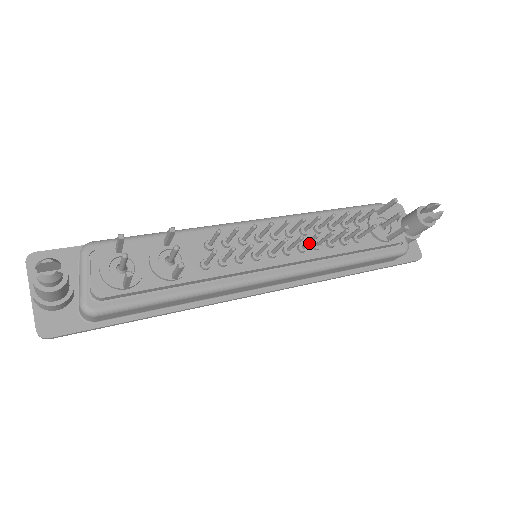
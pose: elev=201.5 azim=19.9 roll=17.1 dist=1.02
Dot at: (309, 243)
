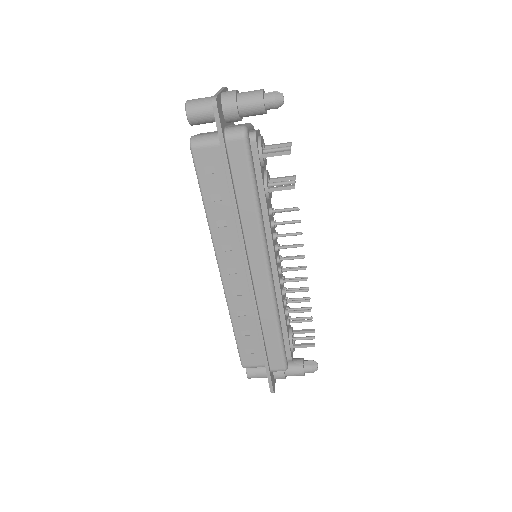
Dot at: (294, 280)
